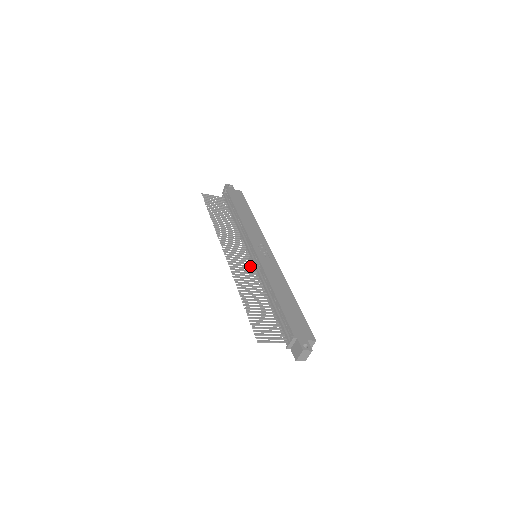
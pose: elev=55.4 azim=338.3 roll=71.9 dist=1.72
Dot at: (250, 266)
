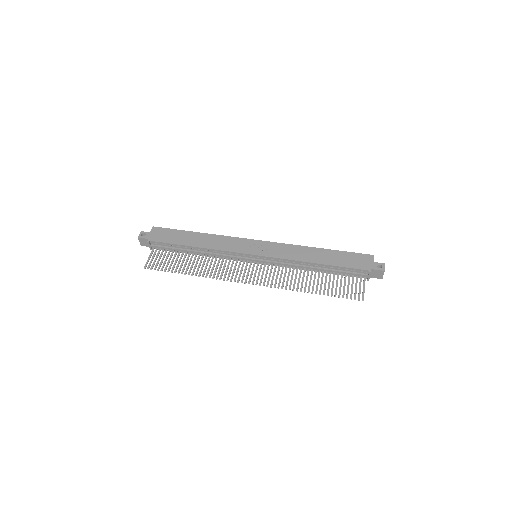
Dot at: (268, 267)
